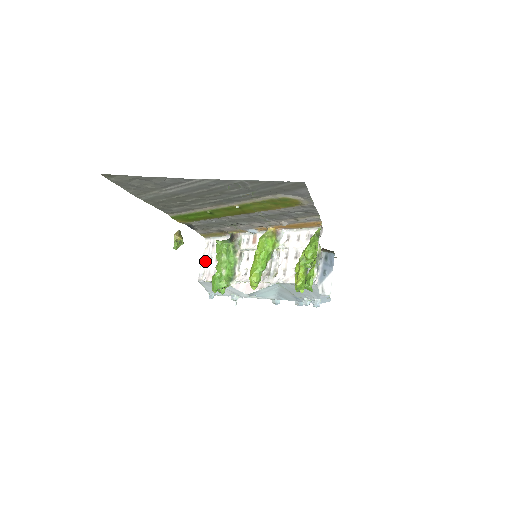
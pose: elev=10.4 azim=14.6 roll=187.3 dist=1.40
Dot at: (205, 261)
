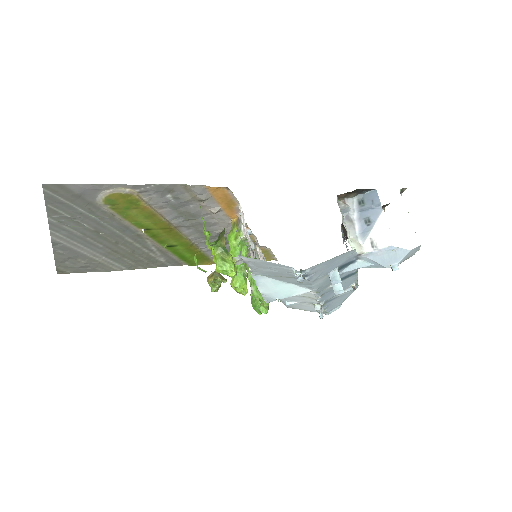
Dot at: occluded
